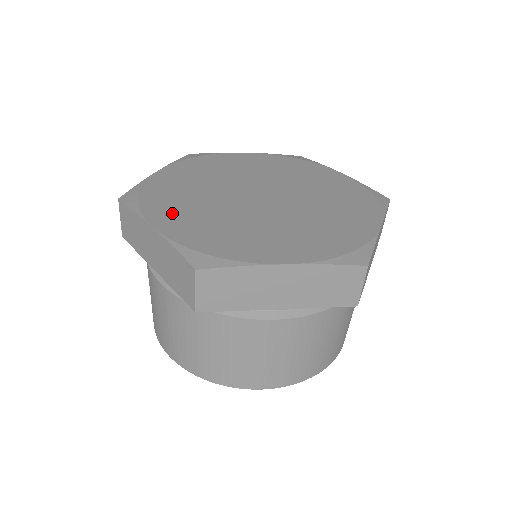
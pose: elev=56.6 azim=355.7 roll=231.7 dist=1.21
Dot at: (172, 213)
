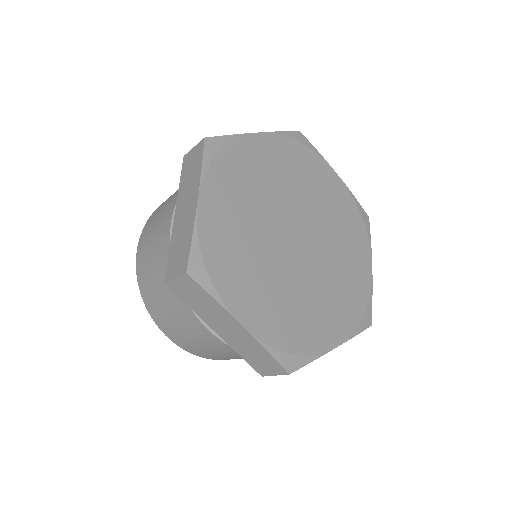
Dot at: (247, 295)
